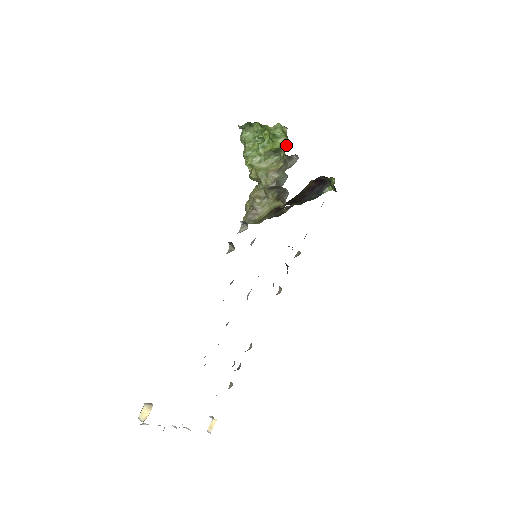
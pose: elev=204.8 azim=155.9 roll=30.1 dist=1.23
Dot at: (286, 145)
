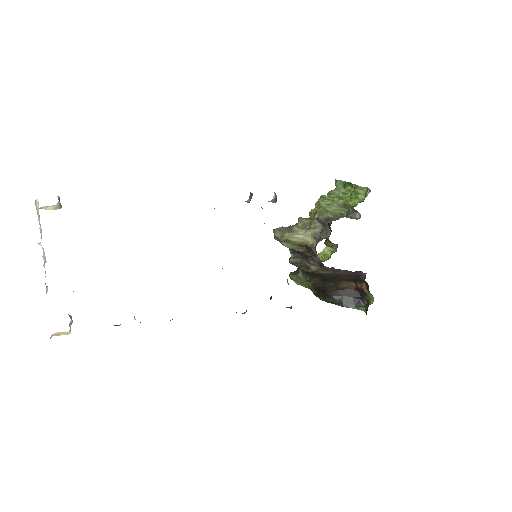
Dot at: occluded
